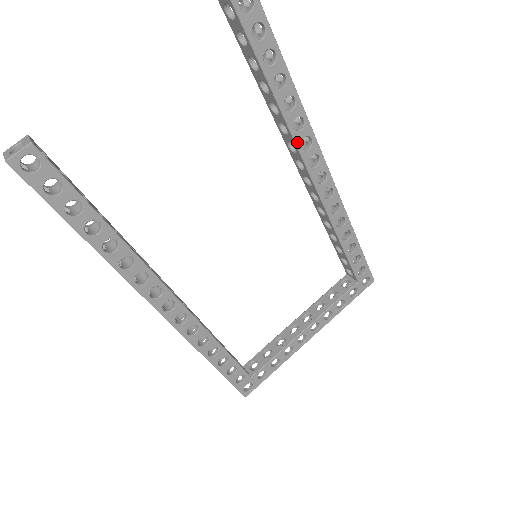
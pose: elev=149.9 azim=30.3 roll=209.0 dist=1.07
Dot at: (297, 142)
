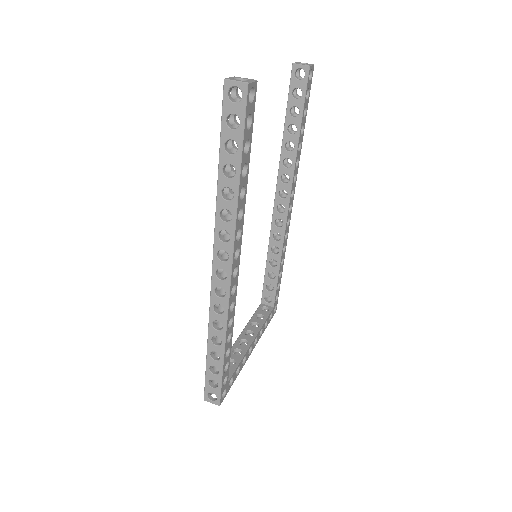
Dot at: (294, 174)
